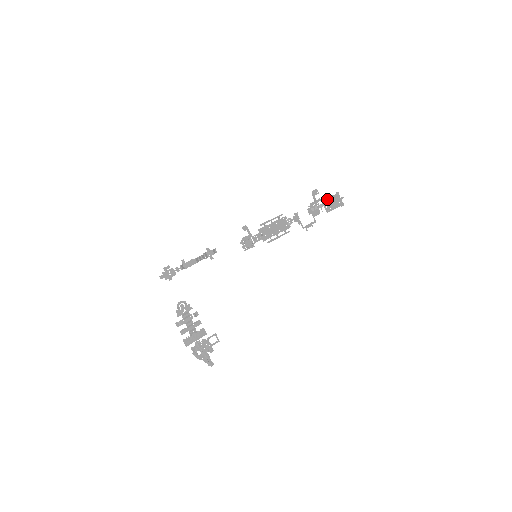
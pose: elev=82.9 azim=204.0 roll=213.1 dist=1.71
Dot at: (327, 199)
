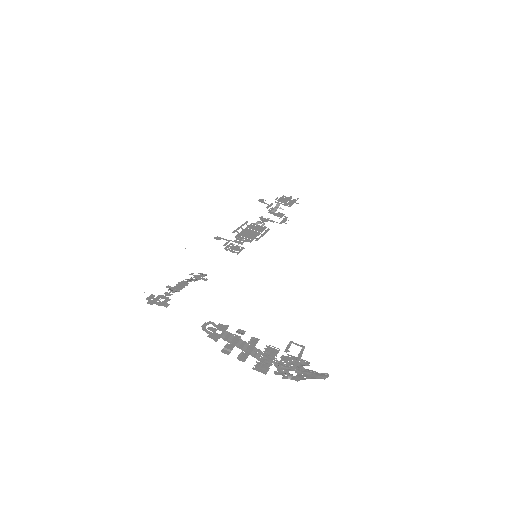
Dot at: (278, 200)
